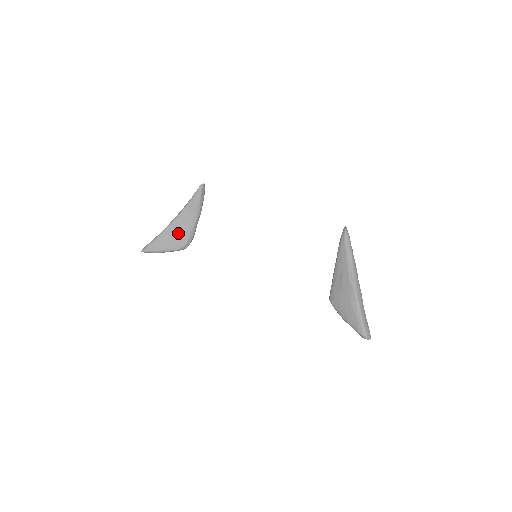
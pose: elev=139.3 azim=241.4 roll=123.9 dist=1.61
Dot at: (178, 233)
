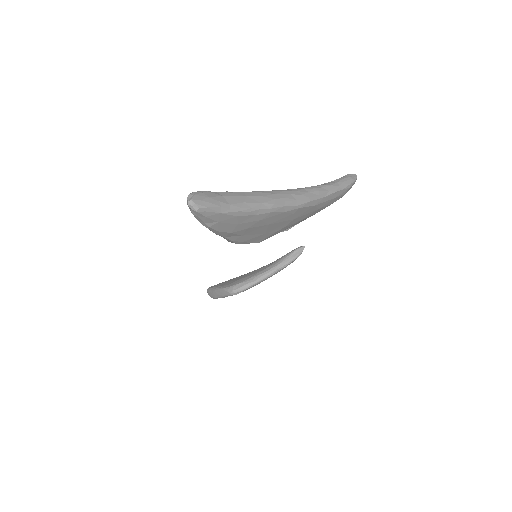
Dot at: (242, 277)
